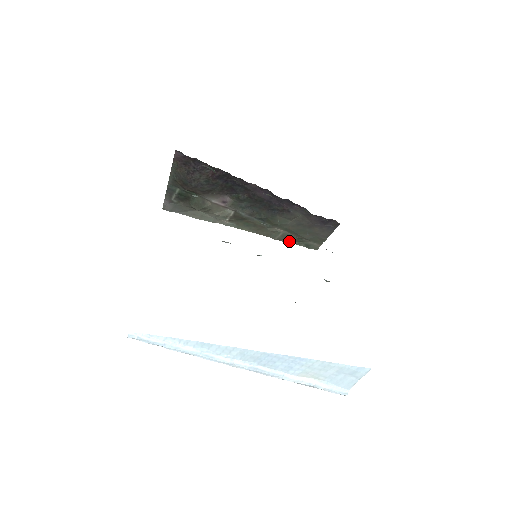
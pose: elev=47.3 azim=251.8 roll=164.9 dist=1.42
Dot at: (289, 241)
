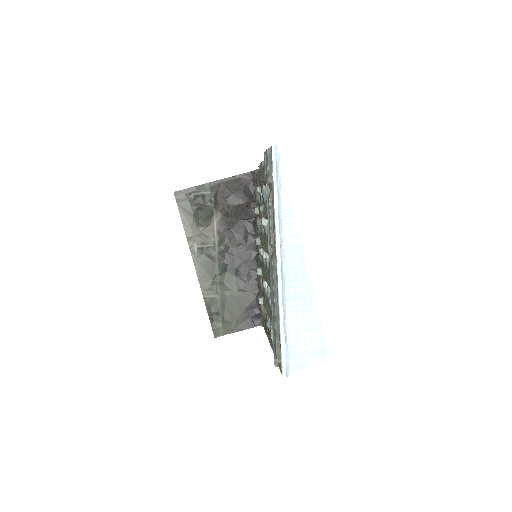
Dot at: (210, 309)
